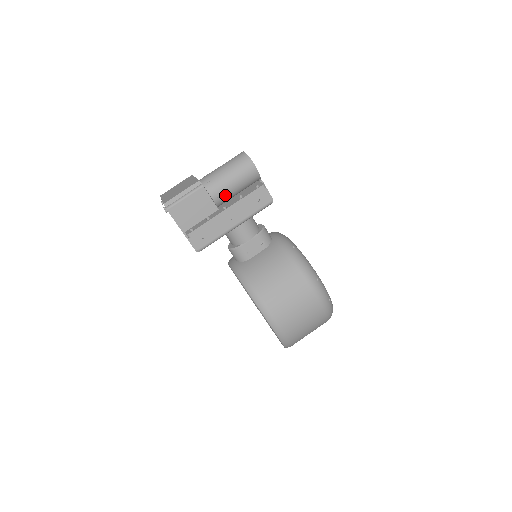
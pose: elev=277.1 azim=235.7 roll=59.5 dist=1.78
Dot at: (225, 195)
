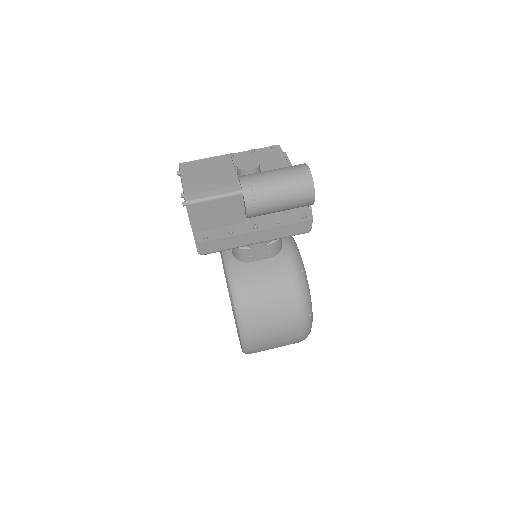
Dot at: (263, 213)
